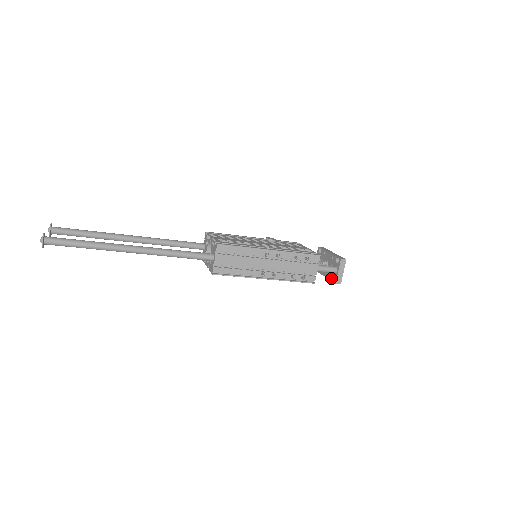
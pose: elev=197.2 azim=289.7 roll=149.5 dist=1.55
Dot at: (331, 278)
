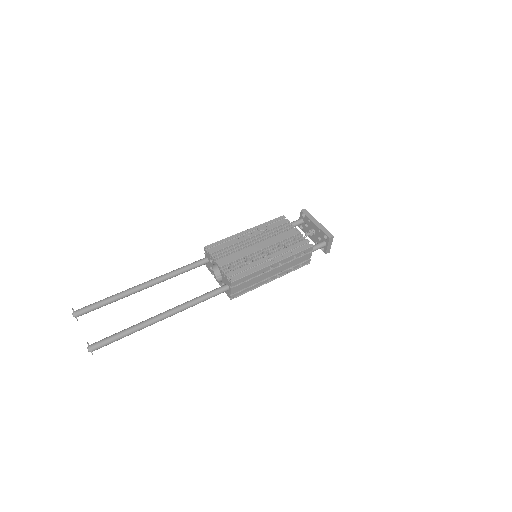
Dot at: occluded
